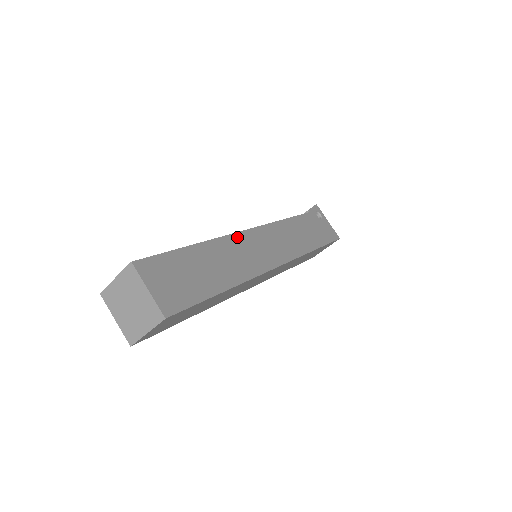
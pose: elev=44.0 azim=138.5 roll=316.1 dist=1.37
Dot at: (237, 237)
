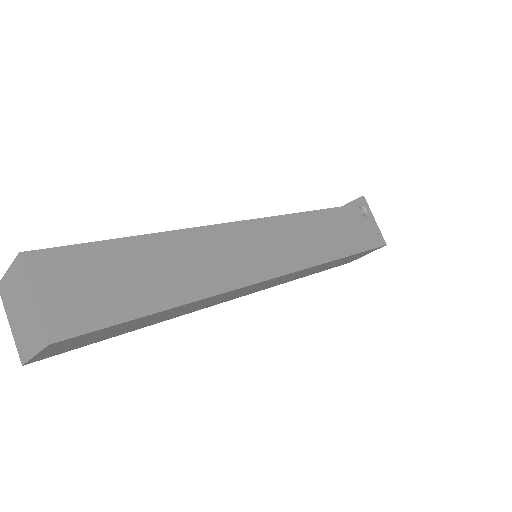
Dot at: (222, 230)
